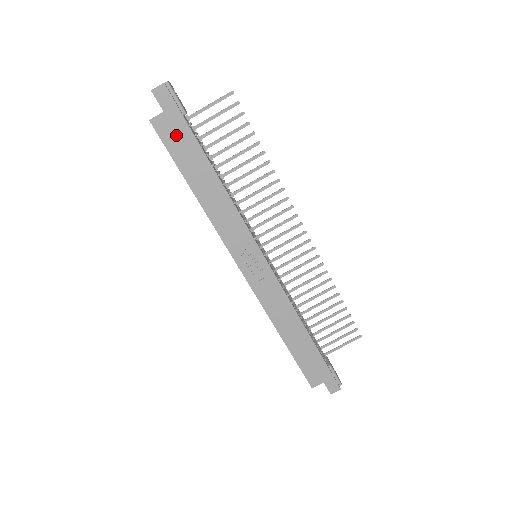
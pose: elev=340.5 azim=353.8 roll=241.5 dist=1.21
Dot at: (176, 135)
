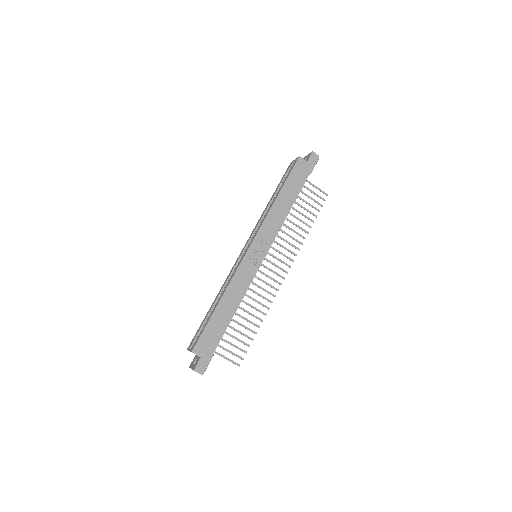
Dot at: (300, 173)
